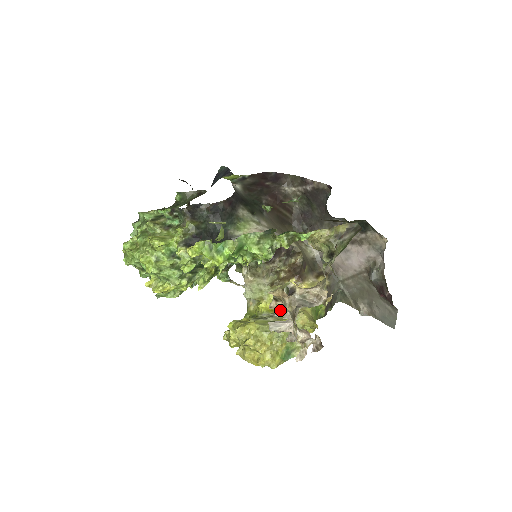
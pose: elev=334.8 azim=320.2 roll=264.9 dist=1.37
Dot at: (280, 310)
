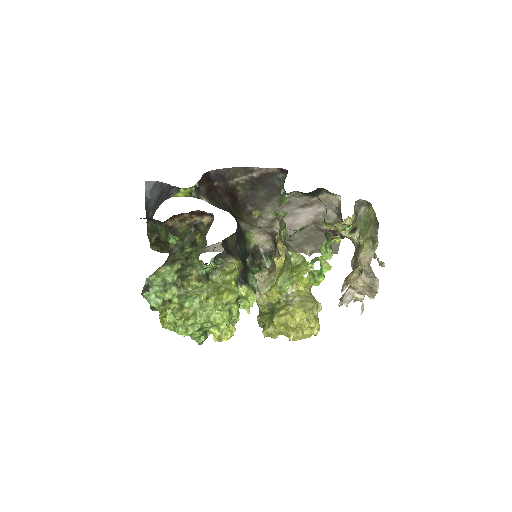
Dot at: (290, 287)
